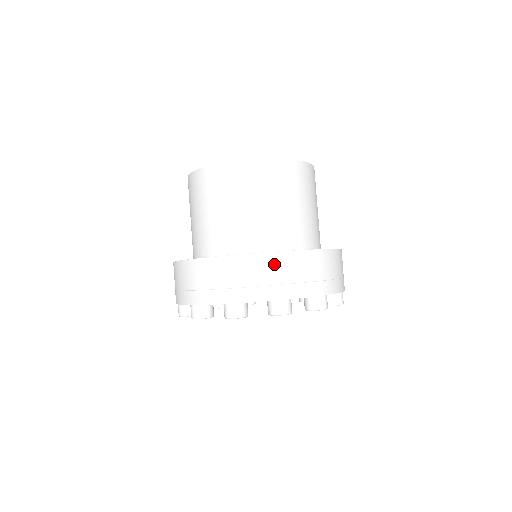
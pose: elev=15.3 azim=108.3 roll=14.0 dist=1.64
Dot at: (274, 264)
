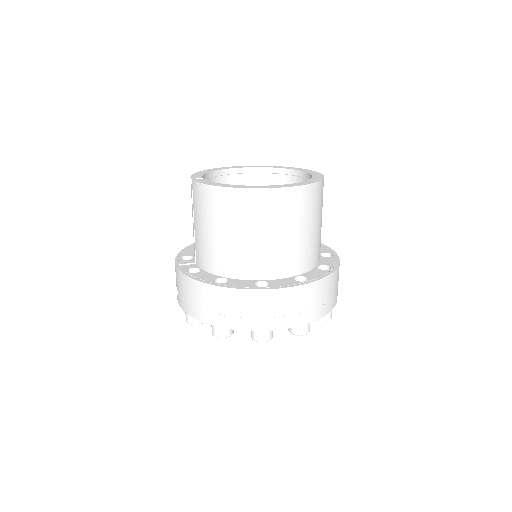
Dot at: (304, 295)
